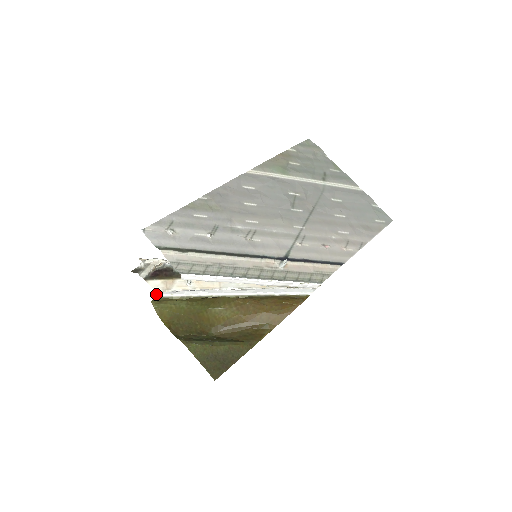
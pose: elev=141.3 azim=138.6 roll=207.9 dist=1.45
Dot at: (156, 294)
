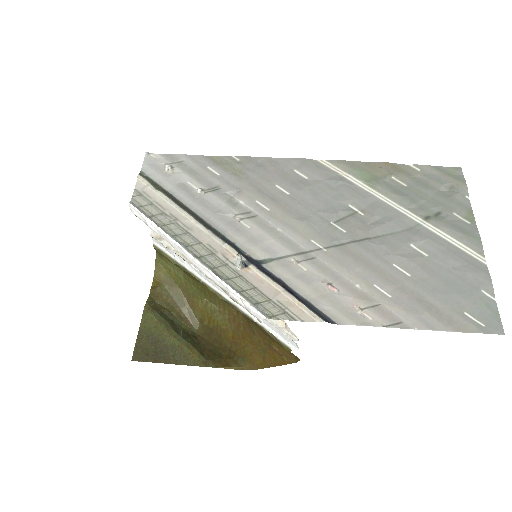
Dot at: (155, 242)
